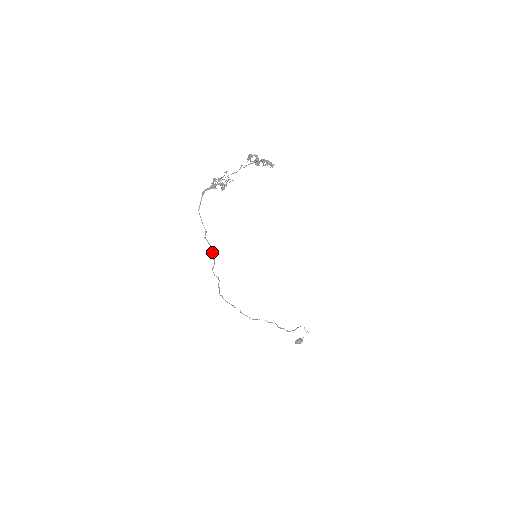
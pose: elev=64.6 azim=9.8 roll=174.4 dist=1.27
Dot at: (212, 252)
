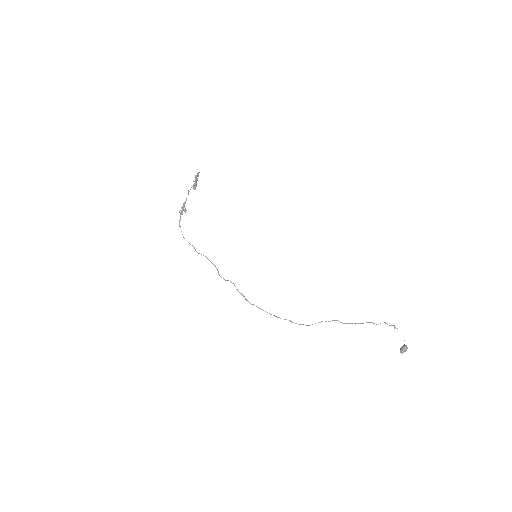
Dot at: occluded
